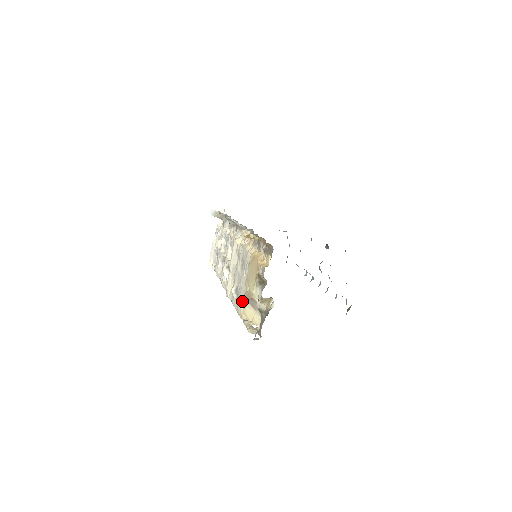
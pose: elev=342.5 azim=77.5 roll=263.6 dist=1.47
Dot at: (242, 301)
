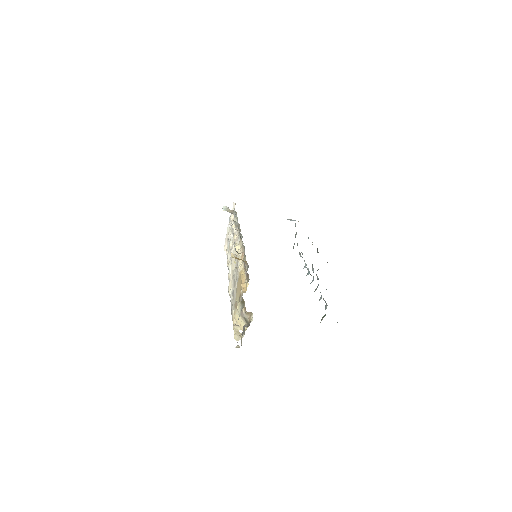
Dot at: (234, 307)
